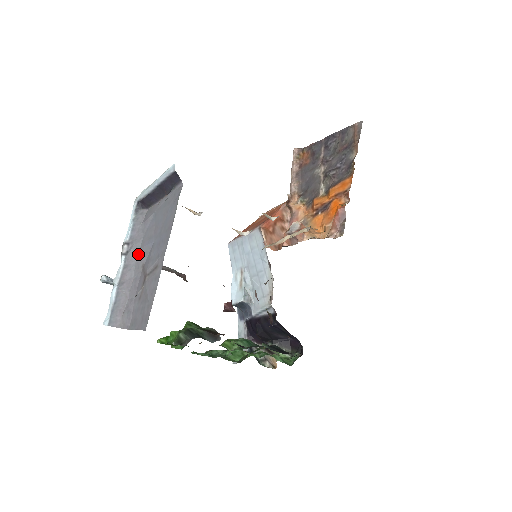
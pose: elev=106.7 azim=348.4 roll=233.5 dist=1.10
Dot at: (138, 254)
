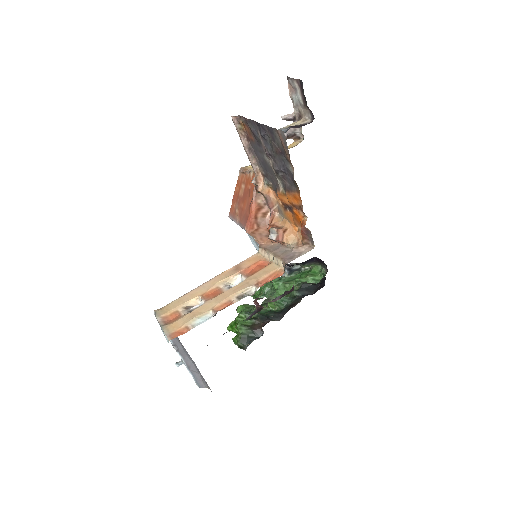
Dot at: (185, 353)
